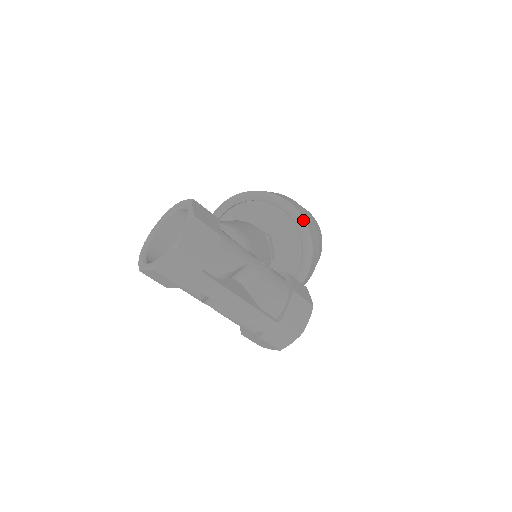
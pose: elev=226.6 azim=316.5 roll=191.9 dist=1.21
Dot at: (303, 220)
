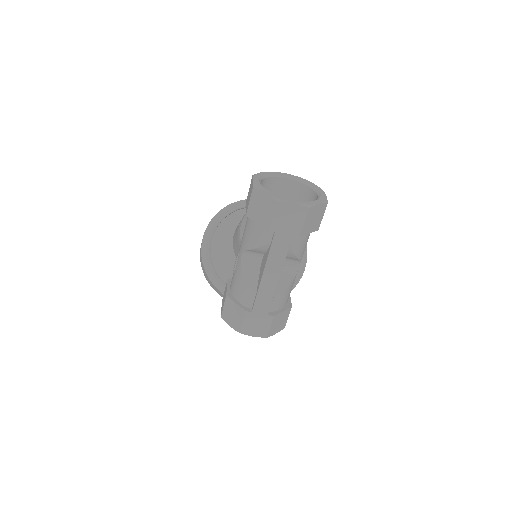
Dot at: (304, 269)
